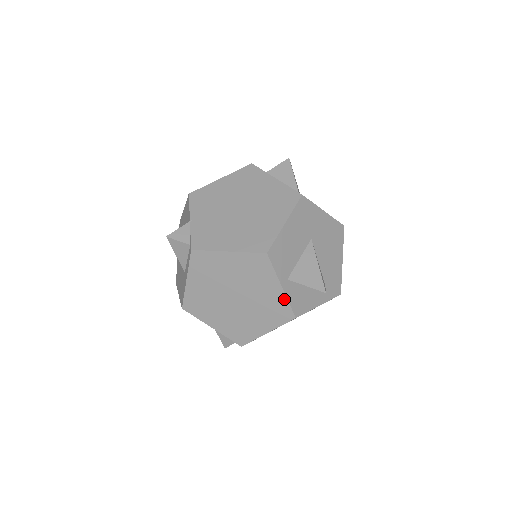
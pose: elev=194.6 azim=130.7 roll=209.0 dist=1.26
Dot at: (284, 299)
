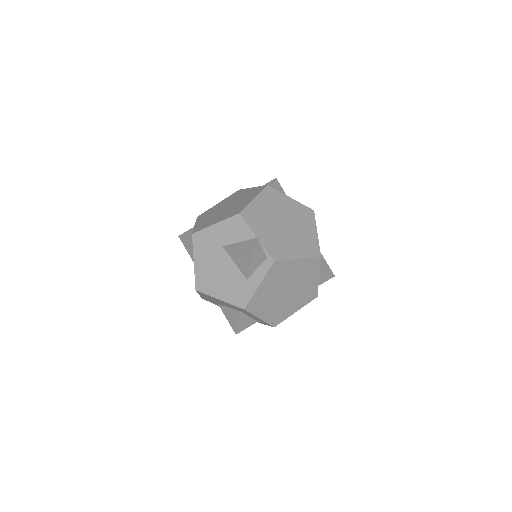
Dot at: (317, 285)
